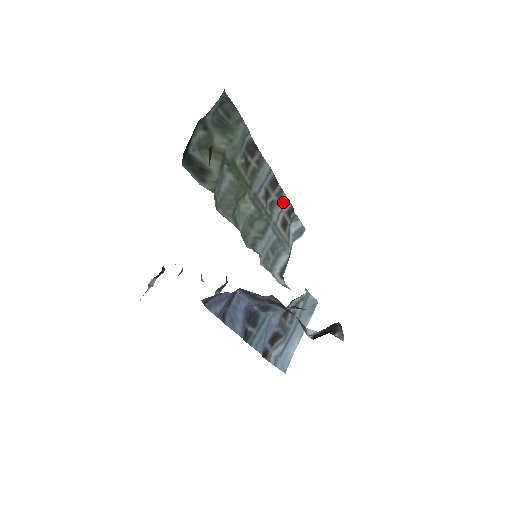
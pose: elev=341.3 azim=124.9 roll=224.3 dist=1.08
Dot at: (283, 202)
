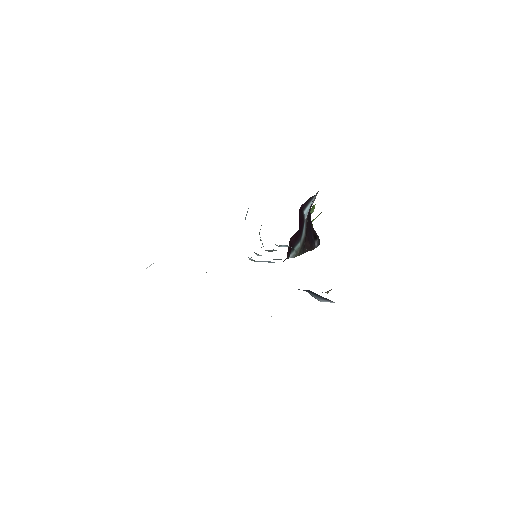
Dot at: occluded
